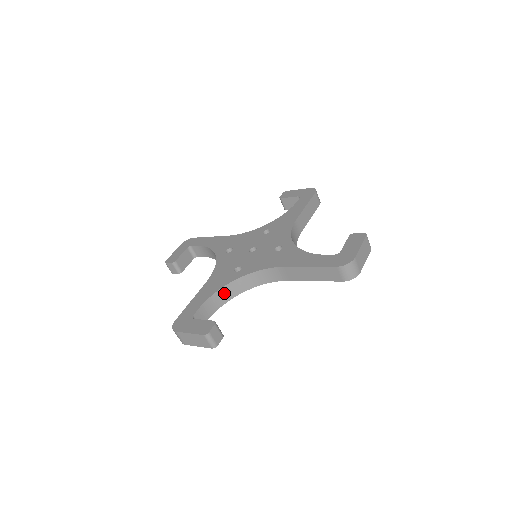
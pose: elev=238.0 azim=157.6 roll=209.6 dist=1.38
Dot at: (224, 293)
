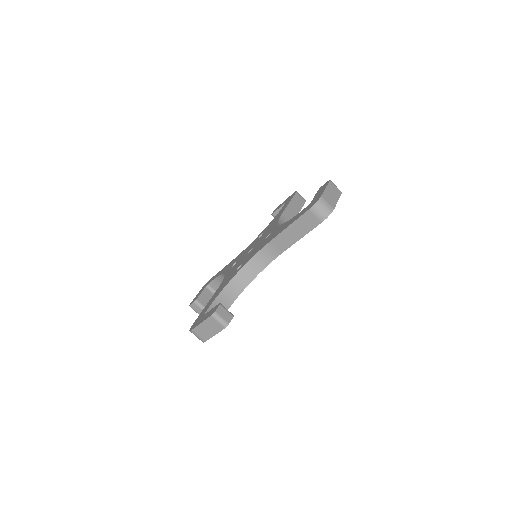
Dot at: (231, 289)
